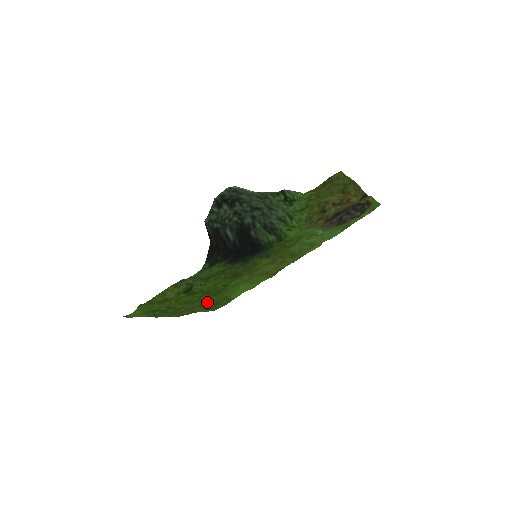
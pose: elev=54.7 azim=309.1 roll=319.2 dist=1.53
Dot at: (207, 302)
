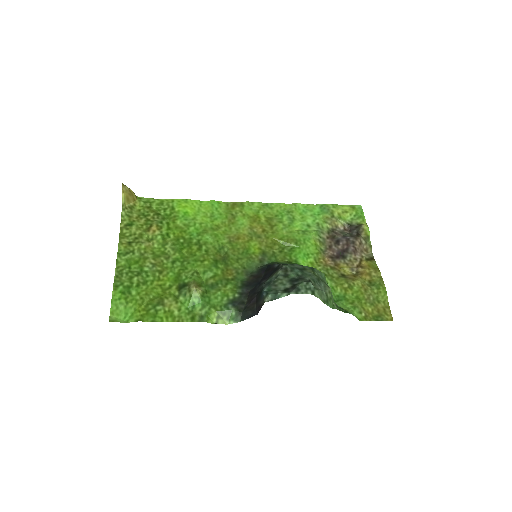
Dot at: (155, 224)
